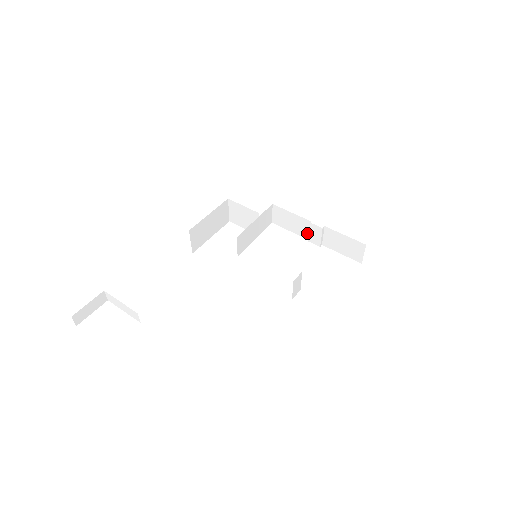
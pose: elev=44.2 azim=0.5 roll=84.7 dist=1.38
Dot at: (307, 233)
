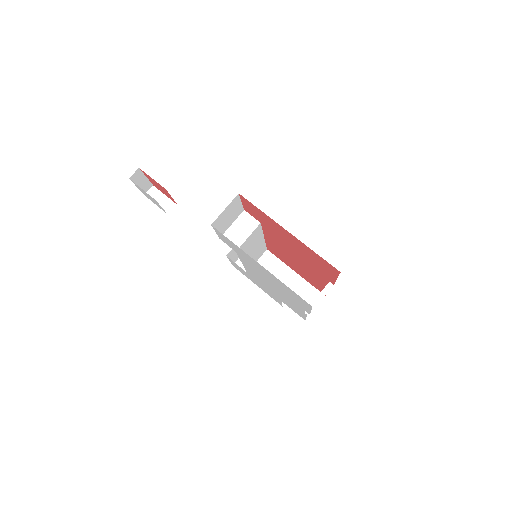
Dot at: occluded
